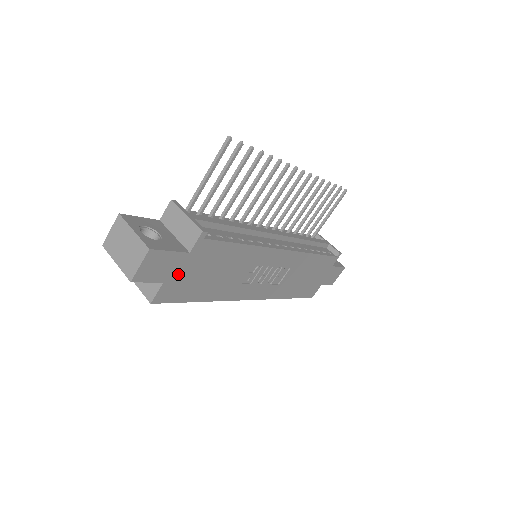
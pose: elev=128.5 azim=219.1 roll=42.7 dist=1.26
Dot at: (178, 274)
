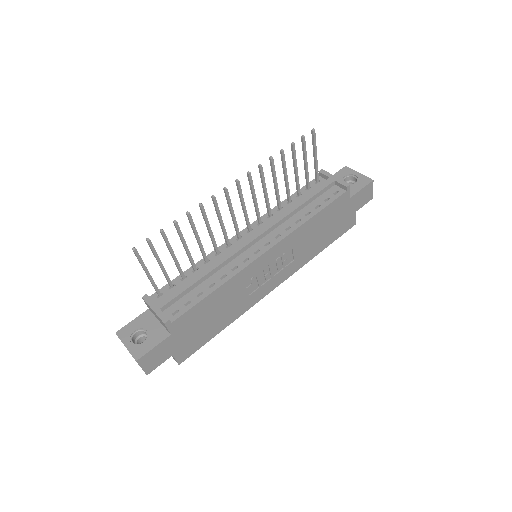
Dot at: (179, 344)
